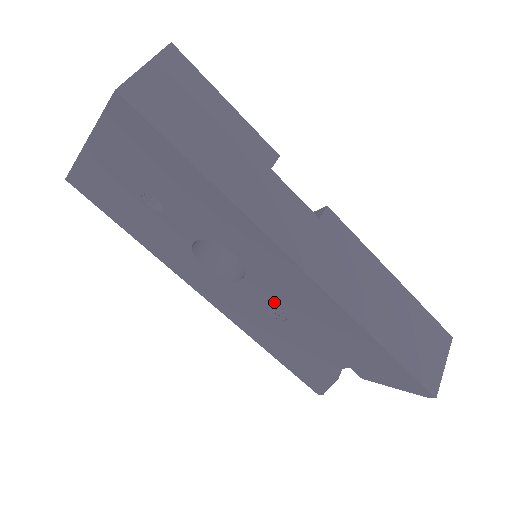
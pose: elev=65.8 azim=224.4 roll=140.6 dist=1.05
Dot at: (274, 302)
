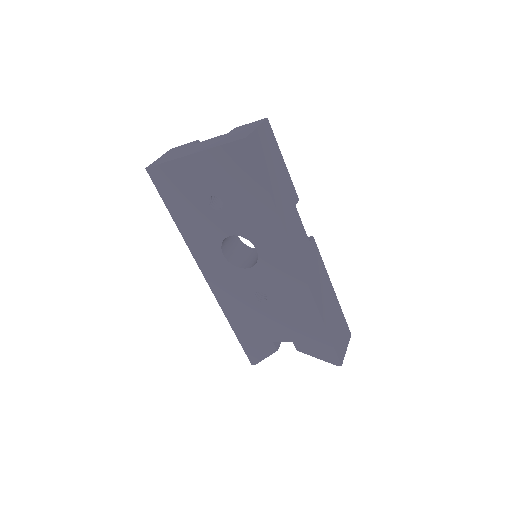
Dot at: (264, 287)
